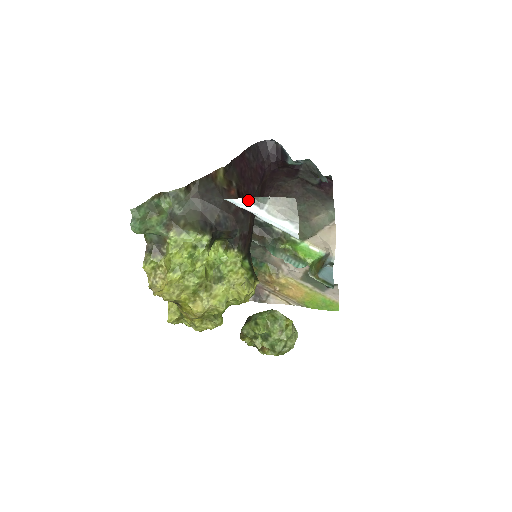
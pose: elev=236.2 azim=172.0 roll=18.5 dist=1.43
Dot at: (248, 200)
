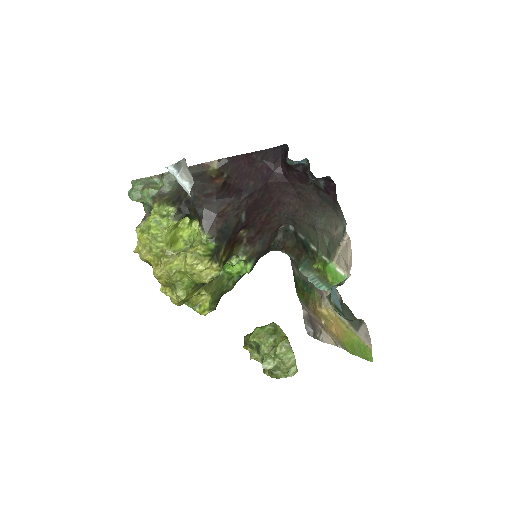
Dot at: (174, 166)
